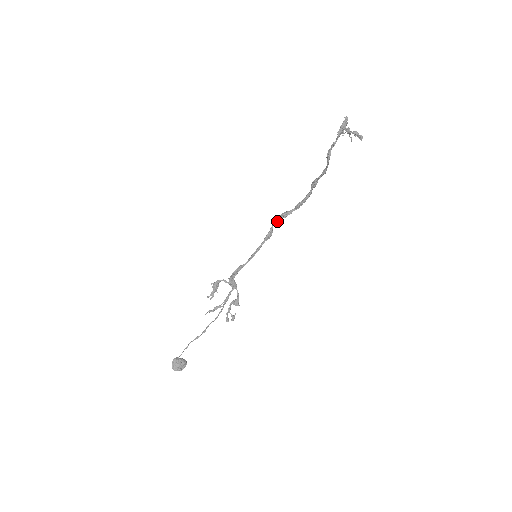
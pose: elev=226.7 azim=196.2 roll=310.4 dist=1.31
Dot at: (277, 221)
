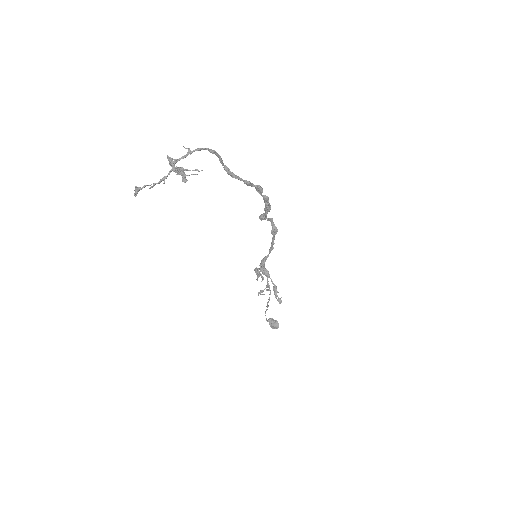
Dot at: (268, 219)
